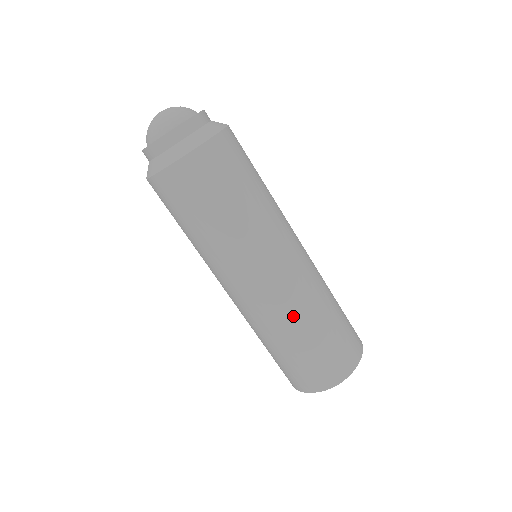
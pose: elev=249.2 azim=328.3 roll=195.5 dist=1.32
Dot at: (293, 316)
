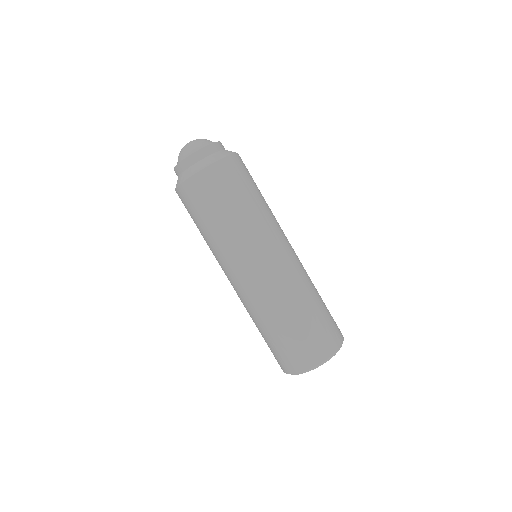
Dot at: (307, 280)
